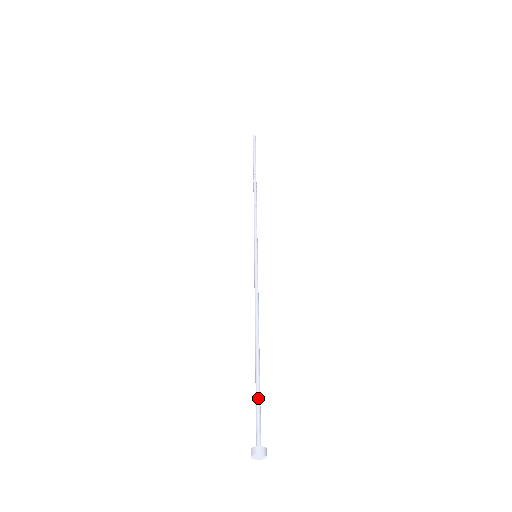
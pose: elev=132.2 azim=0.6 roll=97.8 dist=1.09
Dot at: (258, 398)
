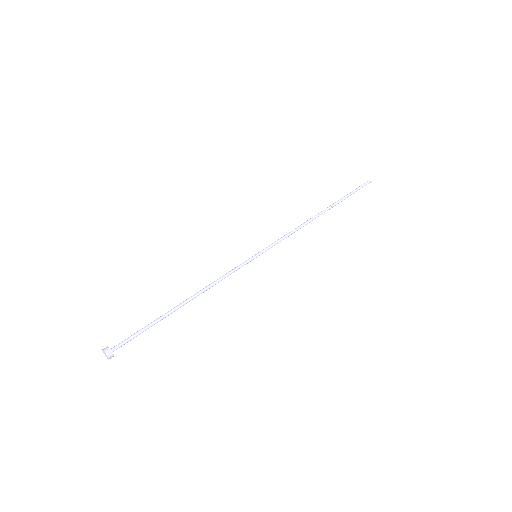
Dot at: (145, 329)
